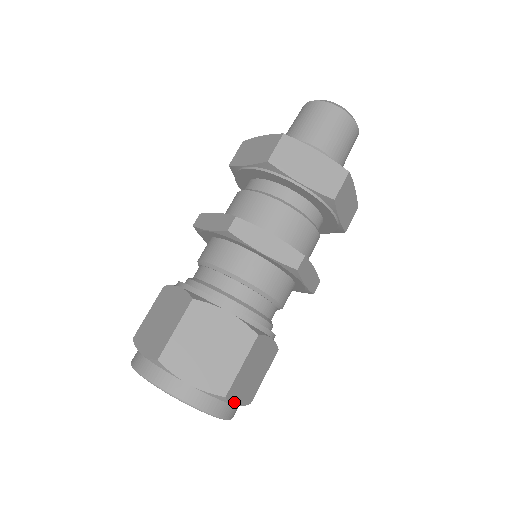
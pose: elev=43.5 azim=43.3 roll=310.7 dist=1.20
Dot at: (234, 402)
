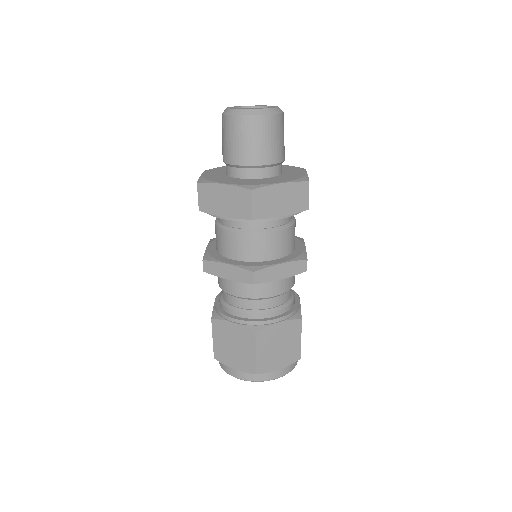
Dot at: (273, 370)
